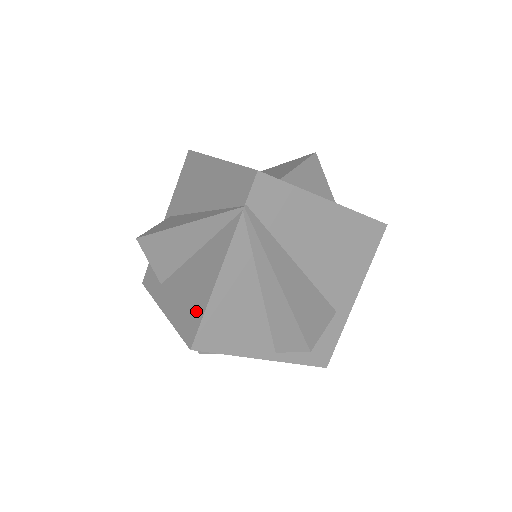
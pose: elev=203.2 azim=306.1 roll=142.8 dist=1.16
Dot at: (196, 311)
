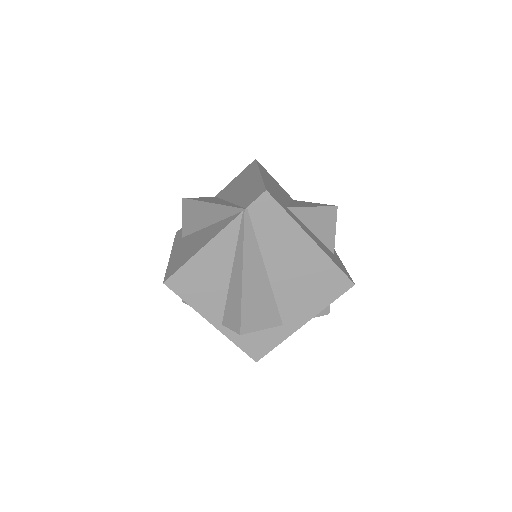
Dot at: (182, 261)
